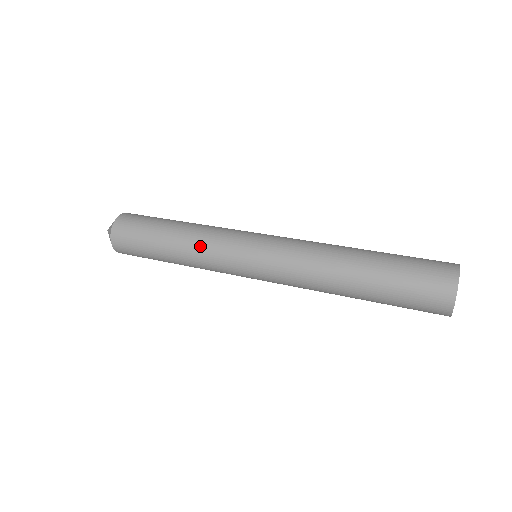
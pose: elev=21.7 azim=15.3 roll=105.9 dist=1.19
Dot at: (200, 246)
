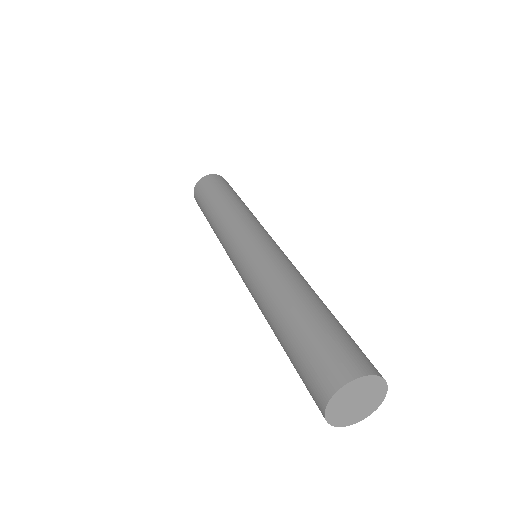
Dot at: occluded
